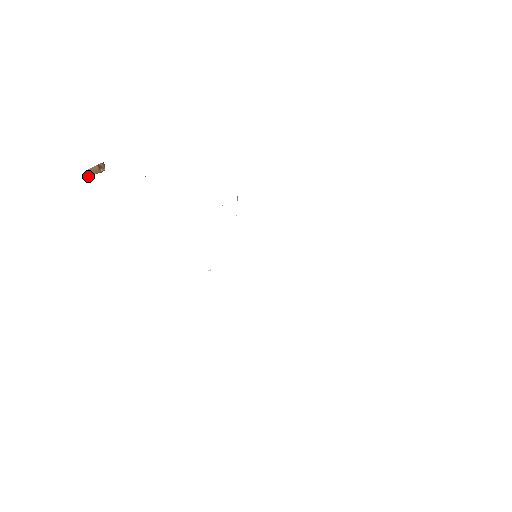
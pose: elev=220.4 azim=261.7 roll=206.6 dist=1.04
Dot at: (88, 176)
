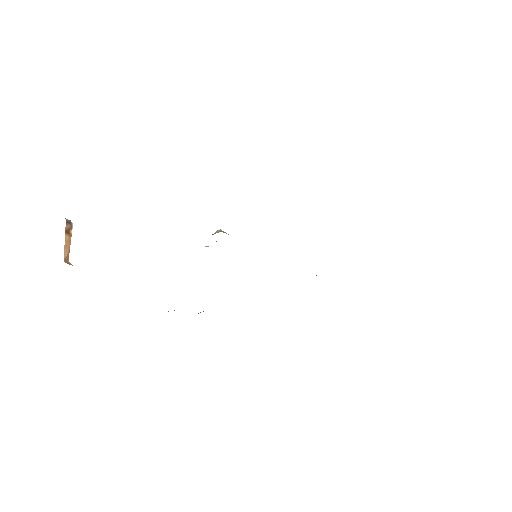
Dot at: (68, 256)
